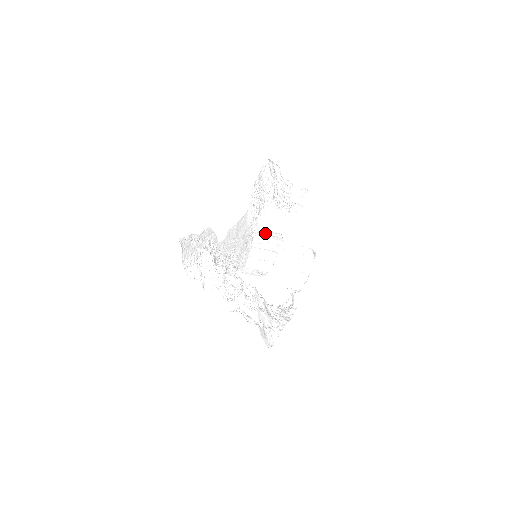
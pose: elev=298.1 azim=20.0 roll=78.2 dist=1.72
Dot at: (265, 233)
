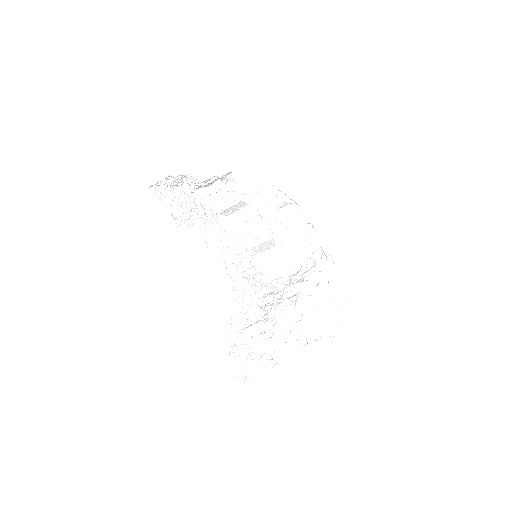
Dot at: occluded
